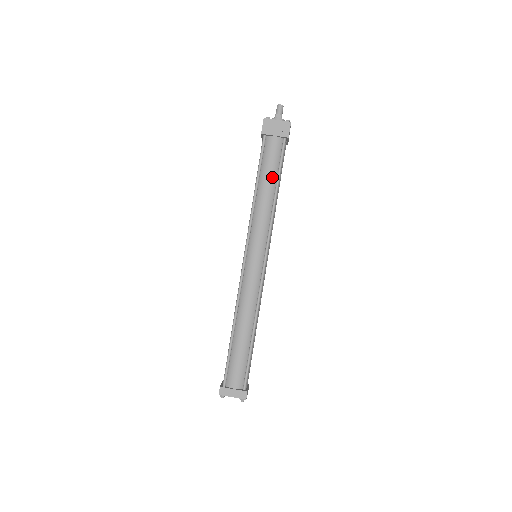
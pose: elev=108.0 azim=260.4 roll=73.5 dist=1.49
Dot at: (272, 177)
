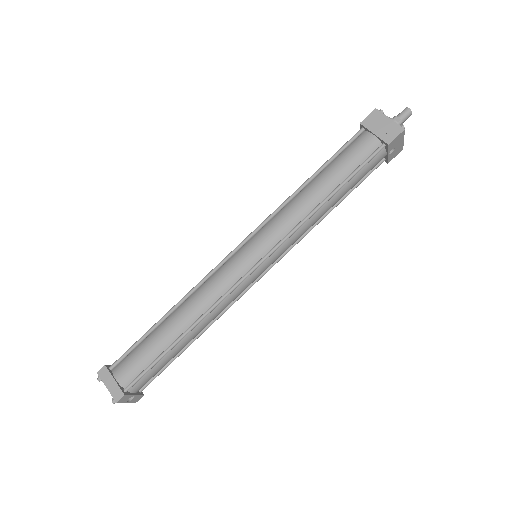
Dot at: (337, 178)
